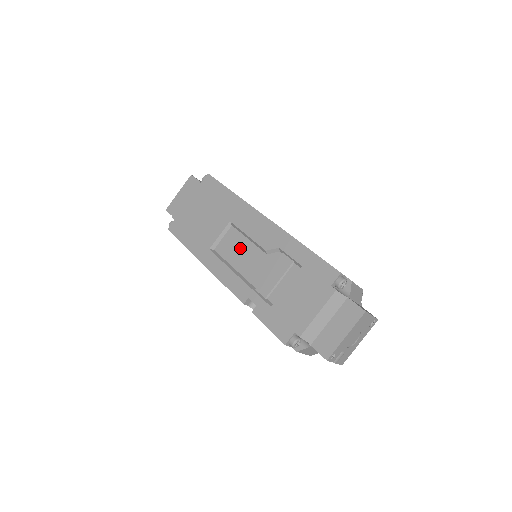
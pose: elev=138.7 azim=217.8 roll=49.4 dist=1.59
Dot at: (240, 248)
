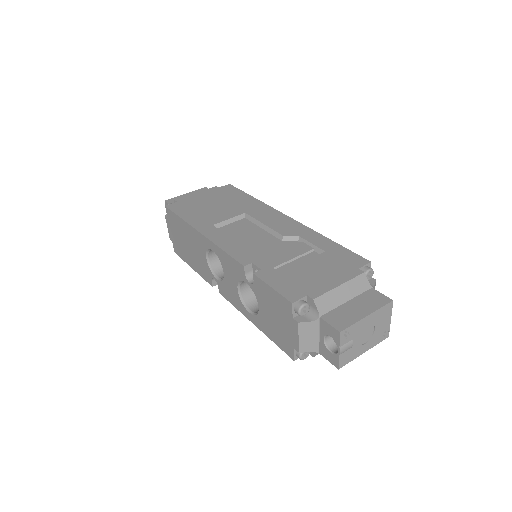
Dot at: (250, 232)
